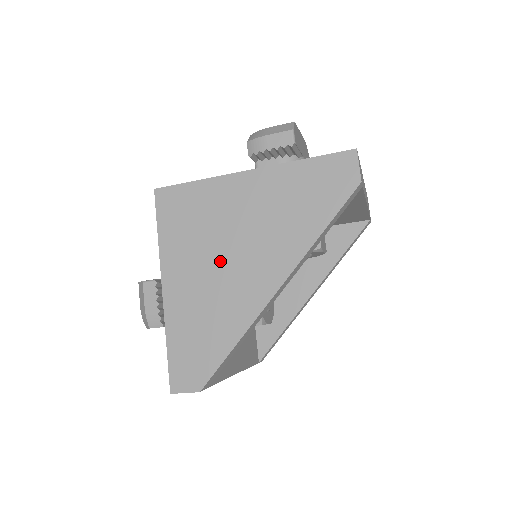
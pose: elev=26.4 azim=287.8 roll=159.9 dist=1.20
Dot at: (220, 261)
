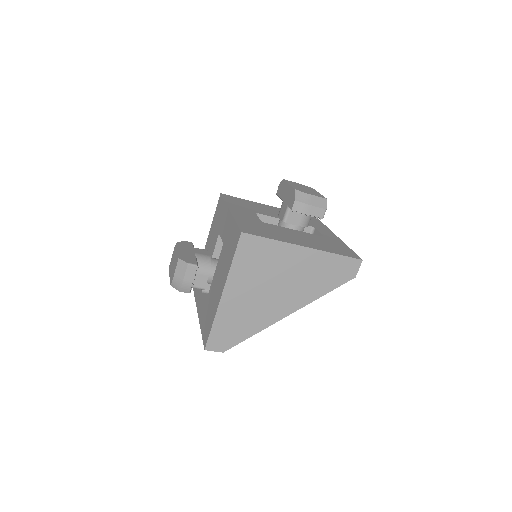
Dot at: (265, 291)
